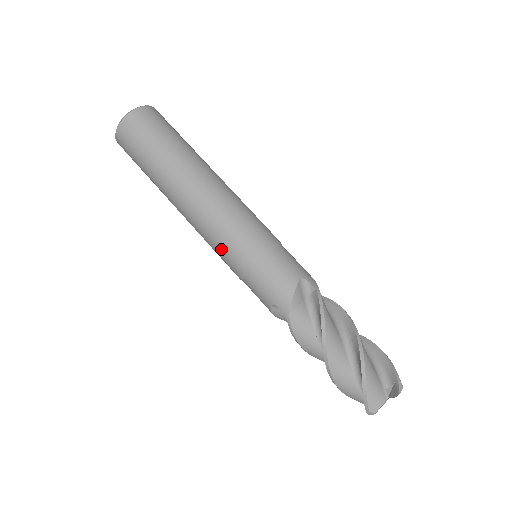
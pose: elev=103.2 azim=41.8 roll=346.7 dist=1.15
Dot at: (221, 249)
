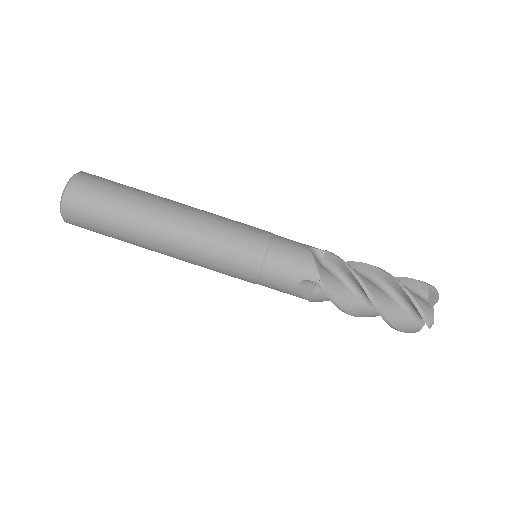
Dot at: (227, 258)
